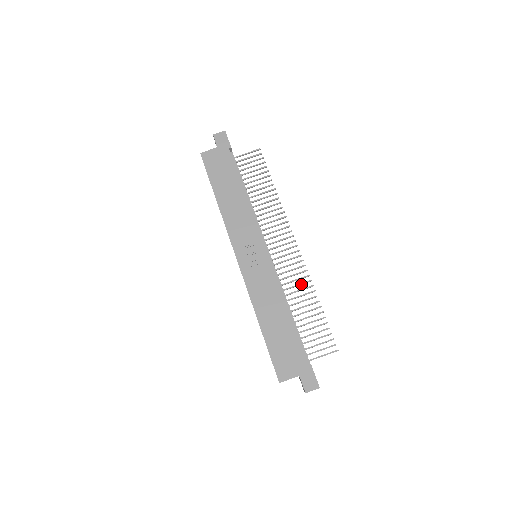
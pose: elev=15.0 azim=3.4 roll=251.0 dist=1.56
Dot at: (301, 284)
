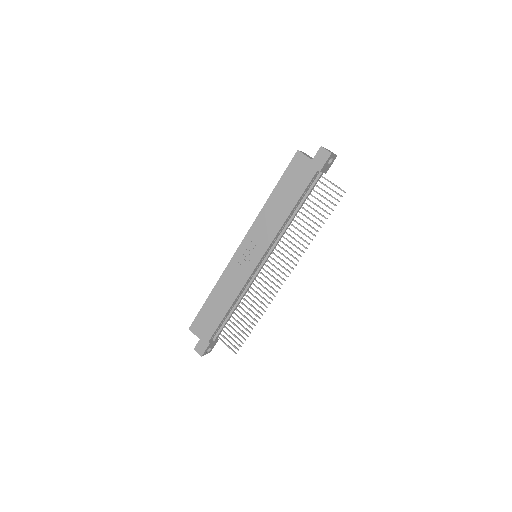
Dot at: (260, 302)
